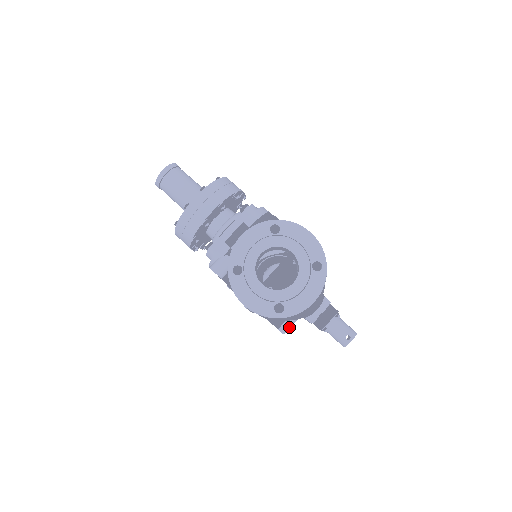
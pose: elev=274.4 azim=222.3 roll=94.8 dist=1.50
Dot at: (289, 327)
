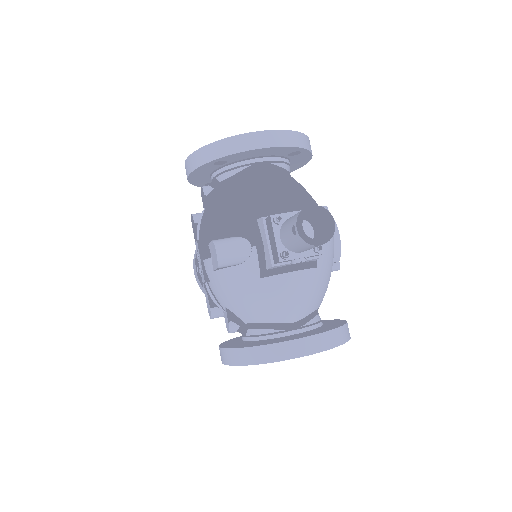
Dot at: (230, 244)
